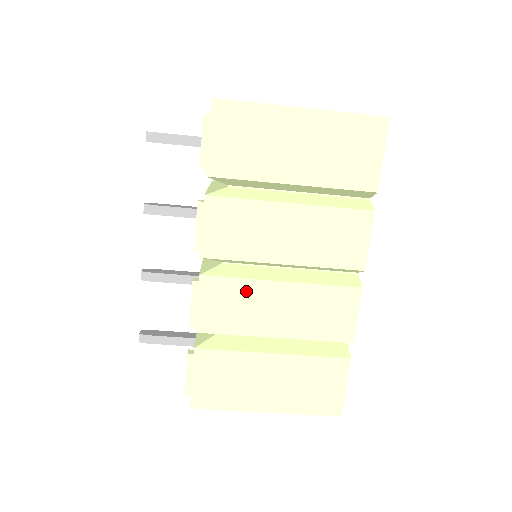
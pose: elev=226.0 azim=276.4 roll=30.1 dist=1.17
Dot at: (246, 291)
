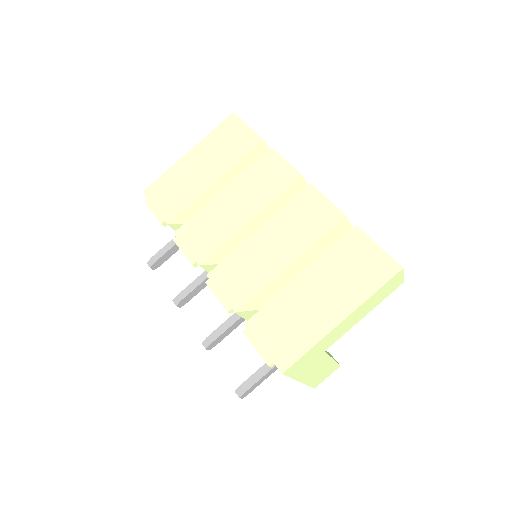
Dot at: (243, 256)
